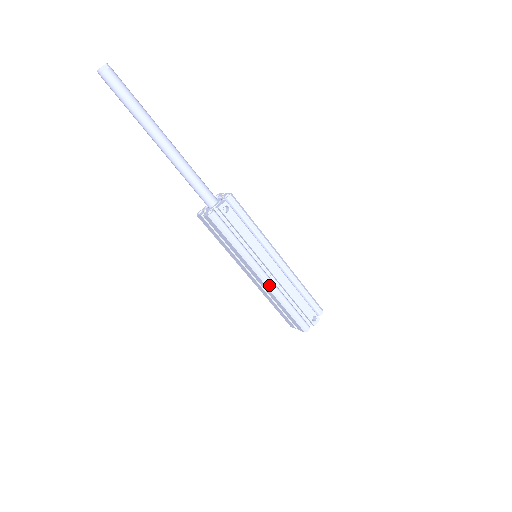
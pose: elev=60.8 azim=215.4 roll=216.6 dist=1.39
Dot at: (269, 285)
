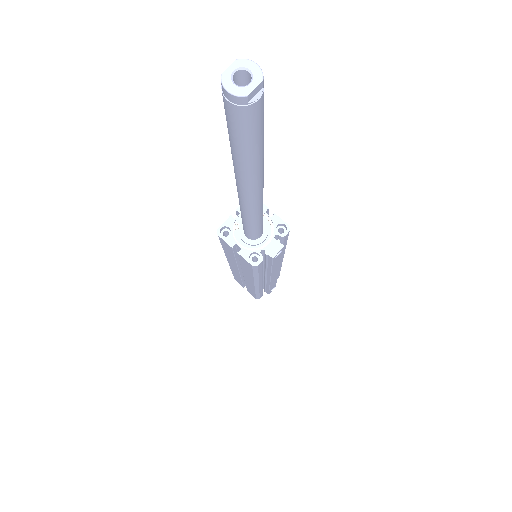
Dot at: (259, 288)
